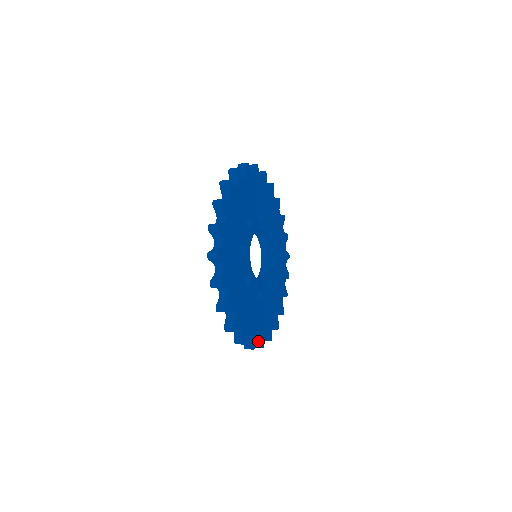
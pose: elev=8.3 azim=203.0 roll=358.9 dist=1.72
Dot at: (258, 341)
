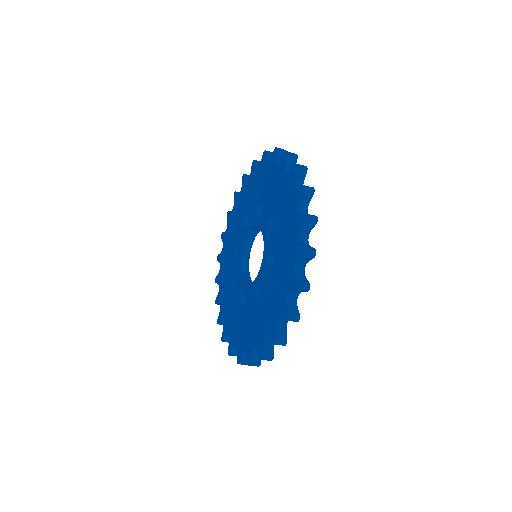
Dot at: (270, 347)
